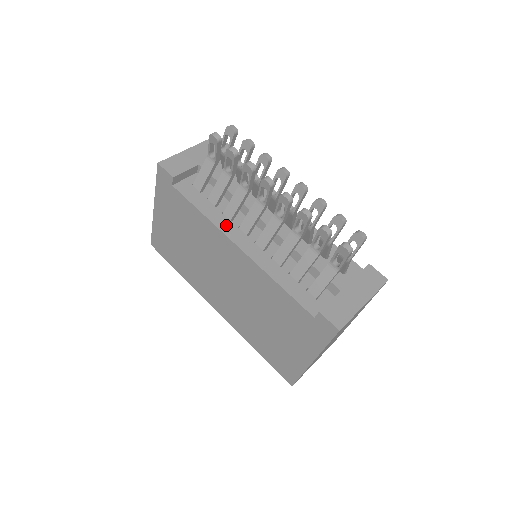
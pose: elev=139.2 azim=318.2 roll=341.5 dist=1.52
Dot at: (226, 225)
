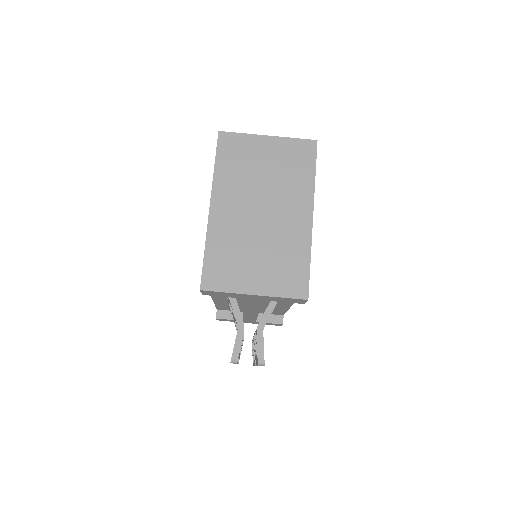
Dot at: occluded
